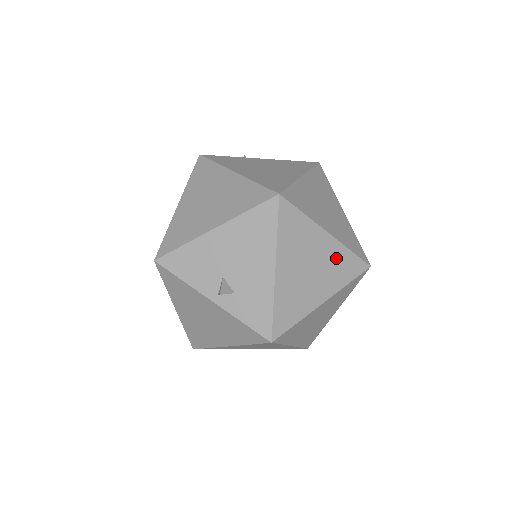
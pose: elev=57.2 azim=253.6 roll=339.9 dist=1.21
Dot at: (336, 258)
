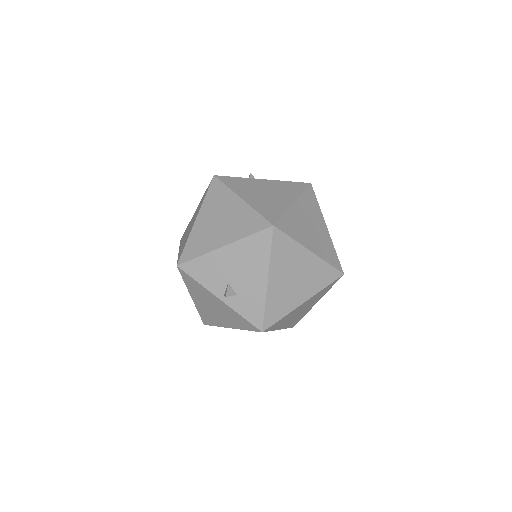
Dot at: (316, 270)
